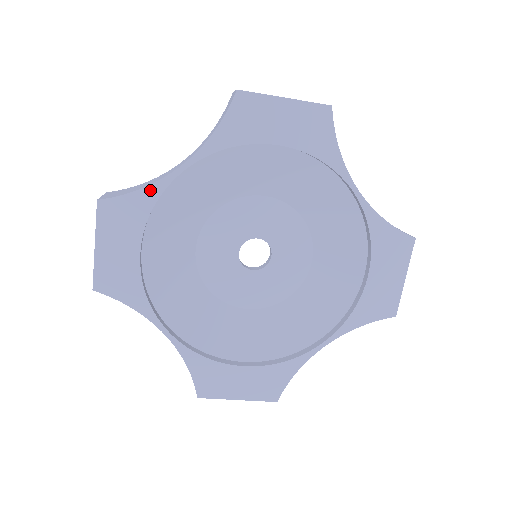
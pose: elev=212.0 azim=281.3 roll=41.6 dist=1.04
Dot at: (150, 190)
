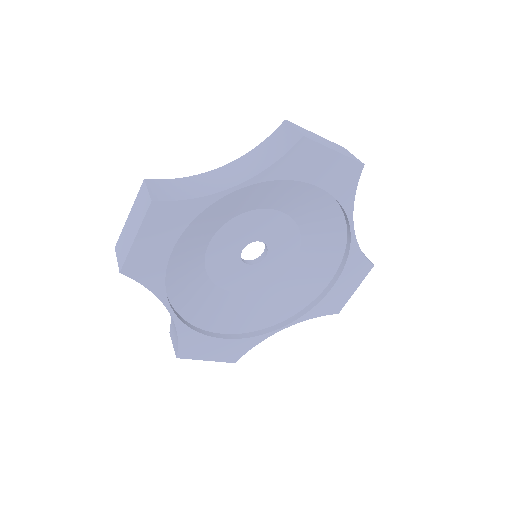
Dot at: (201, 201)
